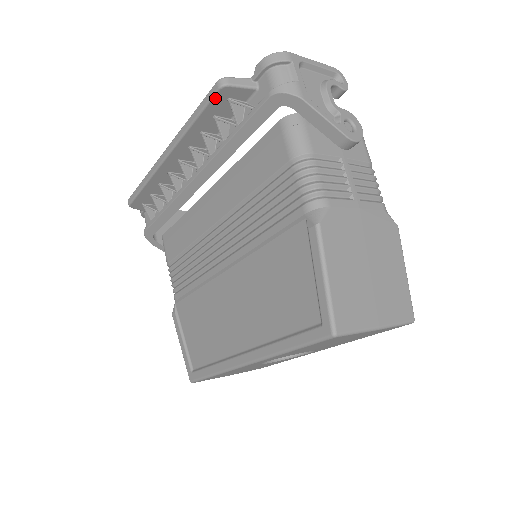
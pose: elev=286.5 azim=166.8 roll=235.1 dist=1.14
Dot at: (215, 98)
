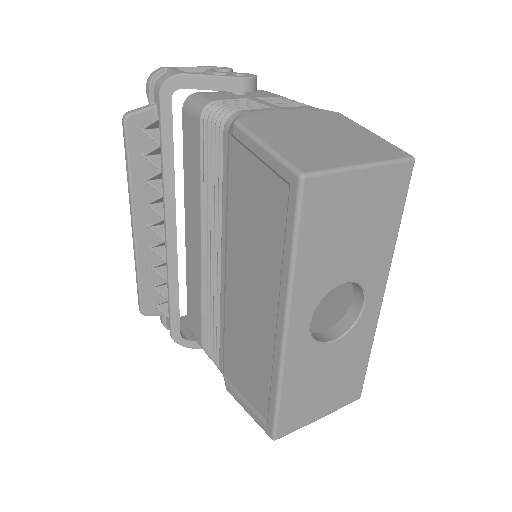
Dot at: (128, 134)
